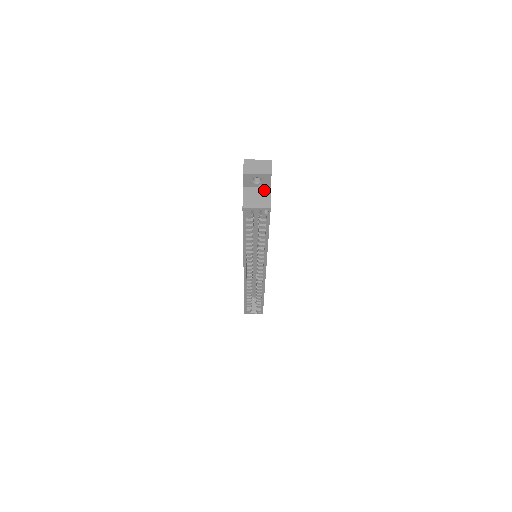
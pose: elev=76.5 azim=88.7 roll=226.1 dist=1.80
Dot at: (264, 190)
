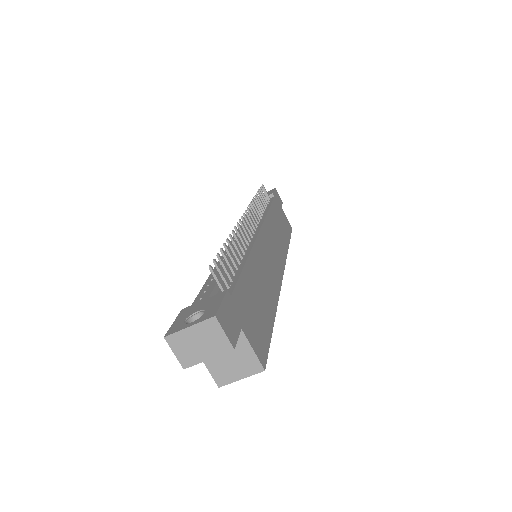
Dot at: occluded
